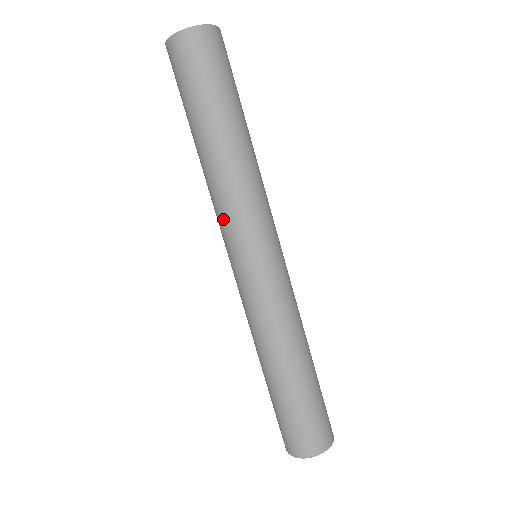
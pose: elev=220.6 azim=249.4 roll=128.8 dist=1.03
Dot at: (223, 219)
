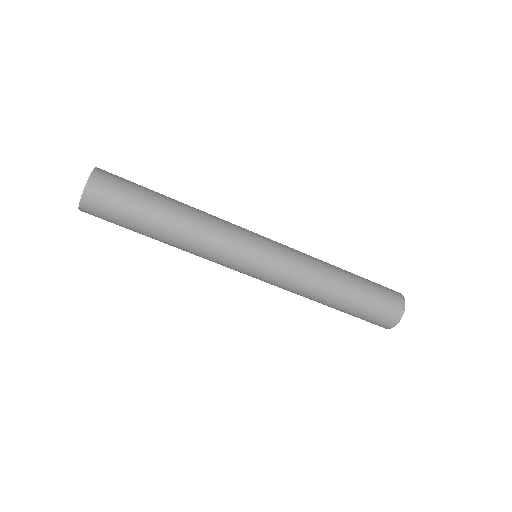
Dot at: occluded
